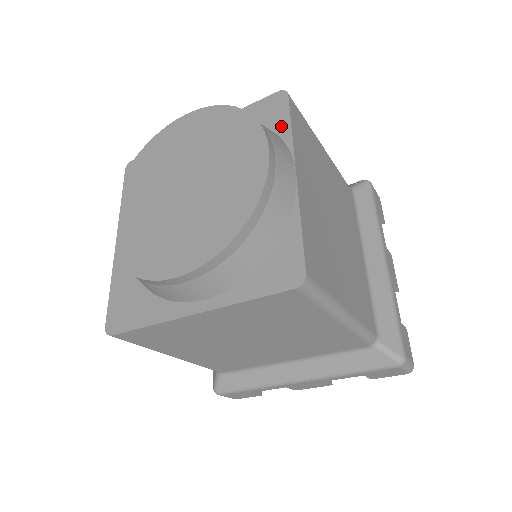
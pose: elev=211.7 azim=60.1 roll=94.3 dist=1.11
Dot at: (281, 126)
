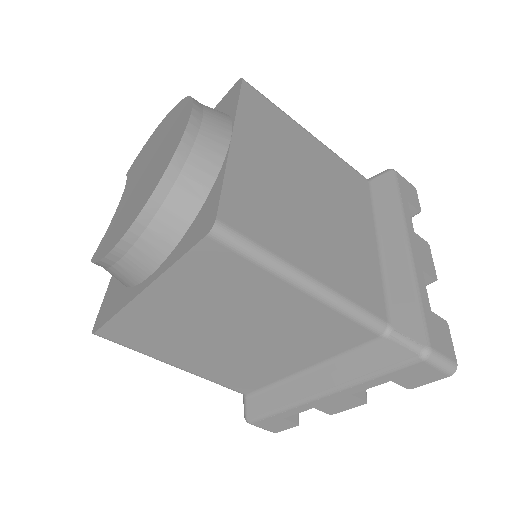
Dot at: (232, 106)
